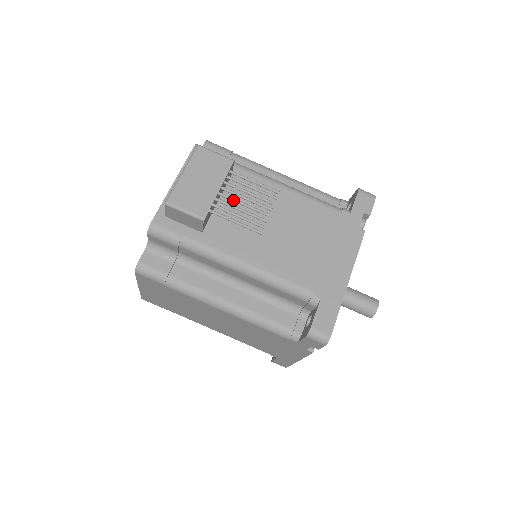
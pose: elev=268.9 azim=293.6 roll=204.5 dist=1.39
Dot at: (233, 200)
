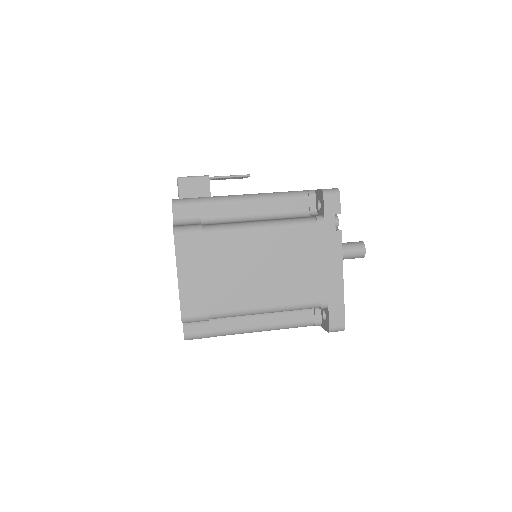
Dot at: occluded
